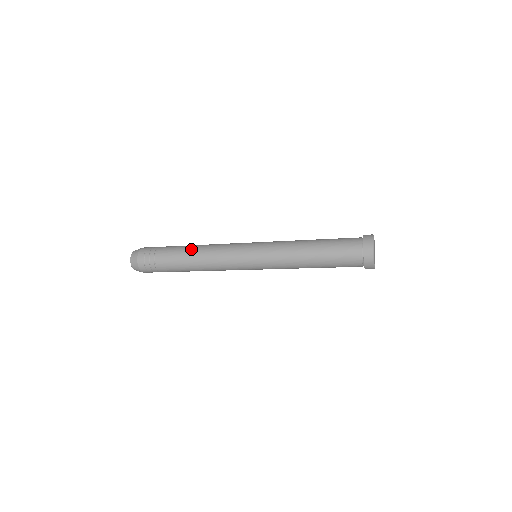
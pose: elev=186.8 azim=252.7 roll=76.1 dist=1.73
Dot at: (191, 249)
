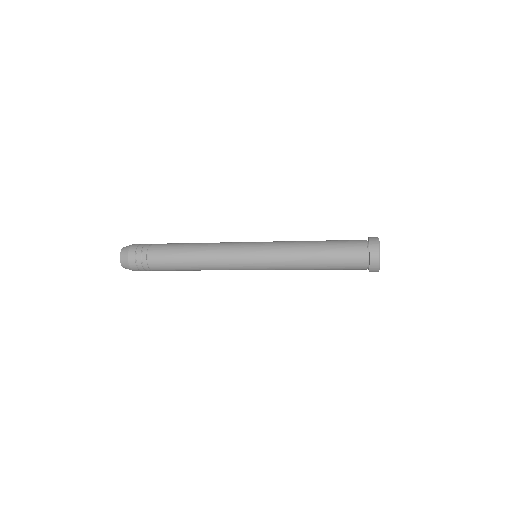
Dot at: (189, 243)
